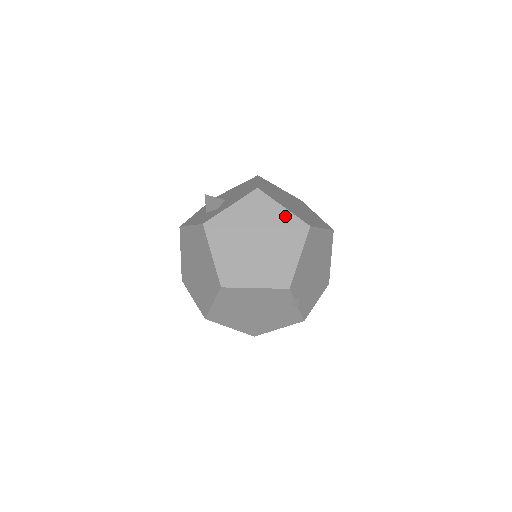
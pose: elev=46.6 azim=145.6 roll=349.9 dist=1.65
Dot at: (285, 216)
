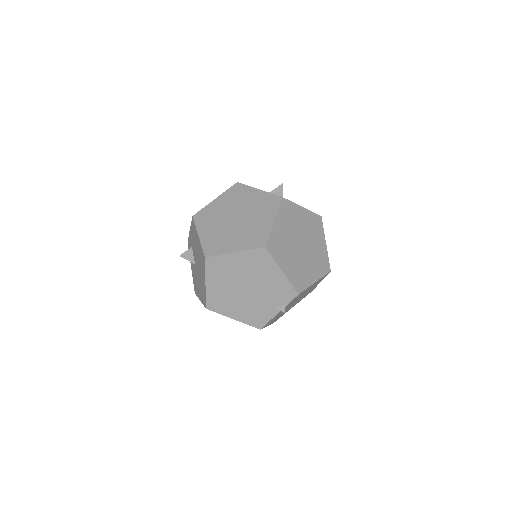
Dot at: (324, 249)
